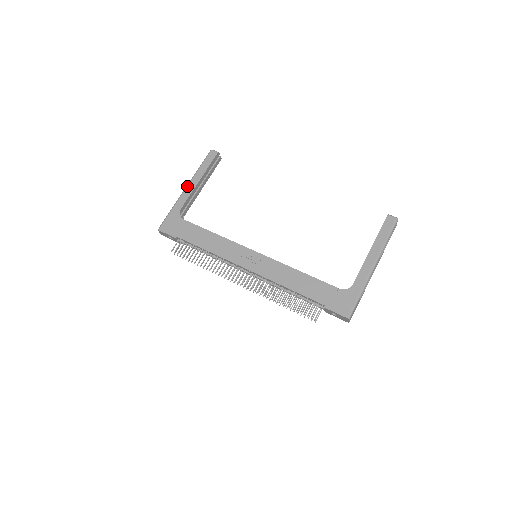
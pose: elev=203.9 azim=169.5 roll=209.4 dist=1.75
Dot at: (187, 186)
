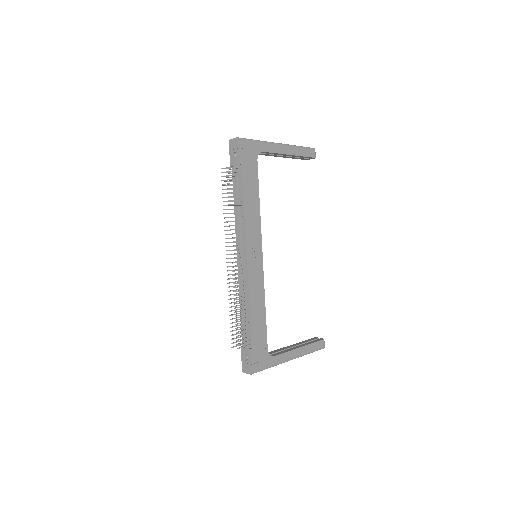
Dot at: (283, 145)
